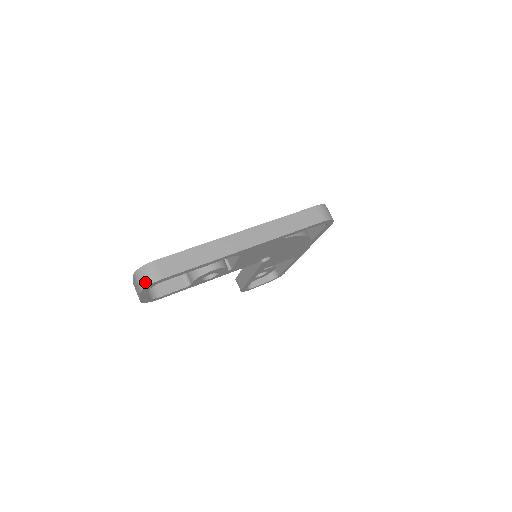
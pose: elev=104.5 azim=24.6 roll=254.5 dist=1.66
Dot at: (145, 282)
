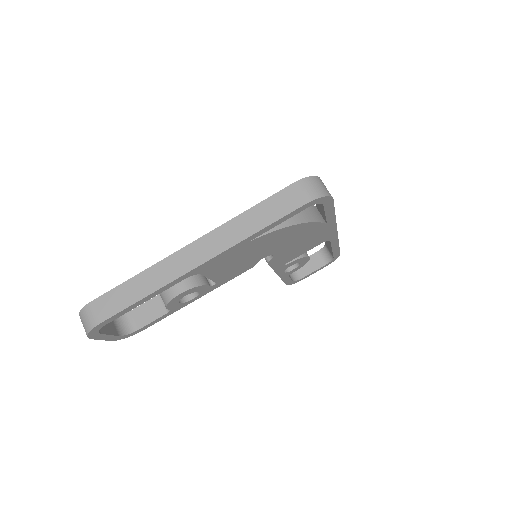
Dot at: (85, 329)
